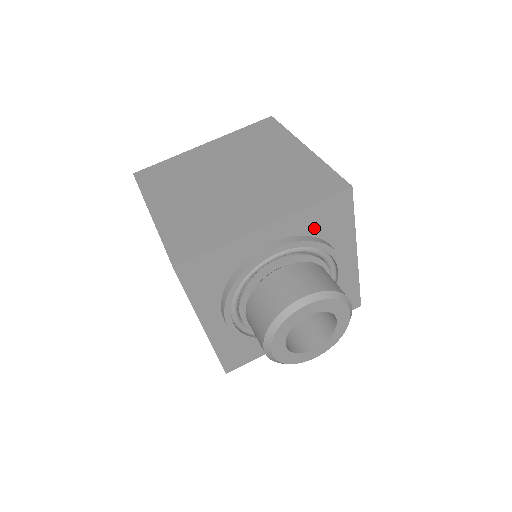
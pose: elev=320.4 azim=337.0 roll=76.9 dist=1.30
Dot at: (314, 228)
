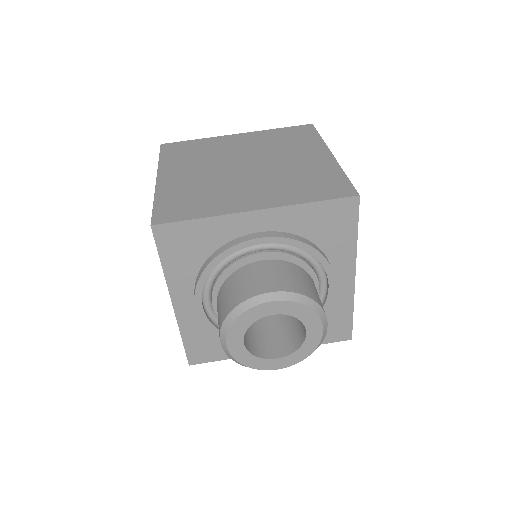
Dot at: (310, 230)
